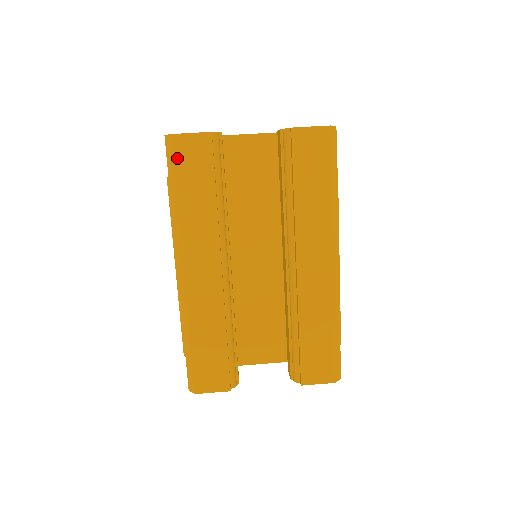
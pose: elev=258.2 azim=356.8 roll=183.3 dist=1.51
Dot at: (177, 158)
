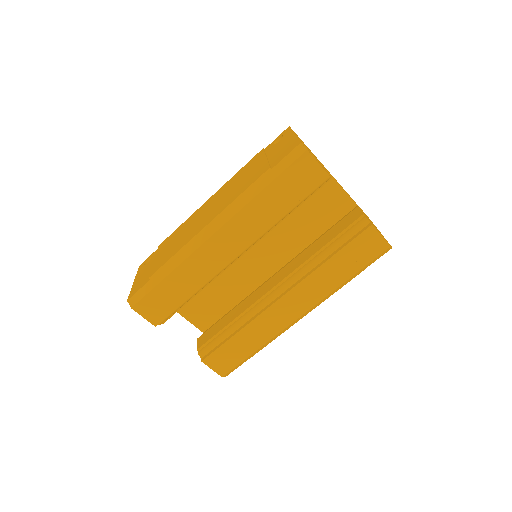
Dot at: (292, 167)
